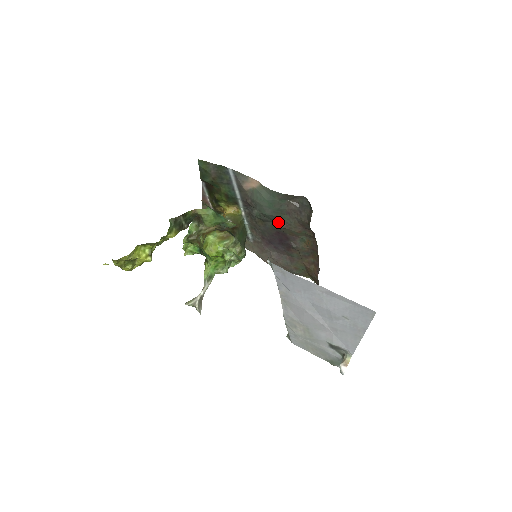
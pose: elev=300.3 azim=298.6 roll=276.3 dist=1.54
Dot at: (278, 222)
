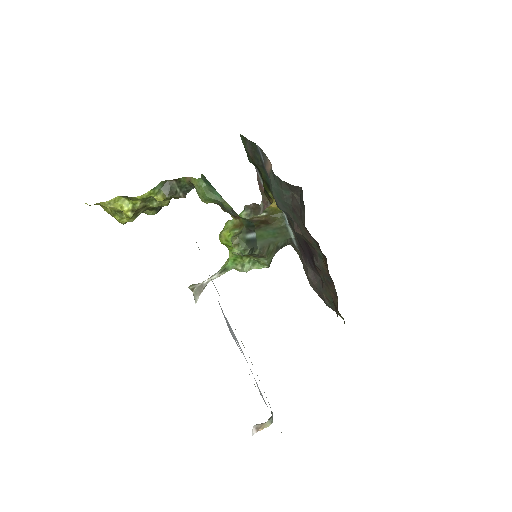
Dot at: (293, 223)
